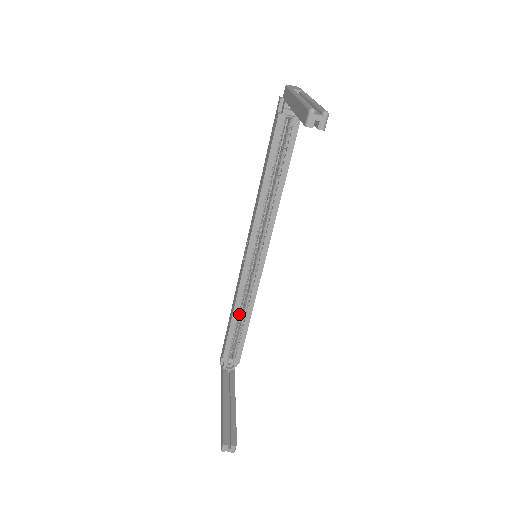
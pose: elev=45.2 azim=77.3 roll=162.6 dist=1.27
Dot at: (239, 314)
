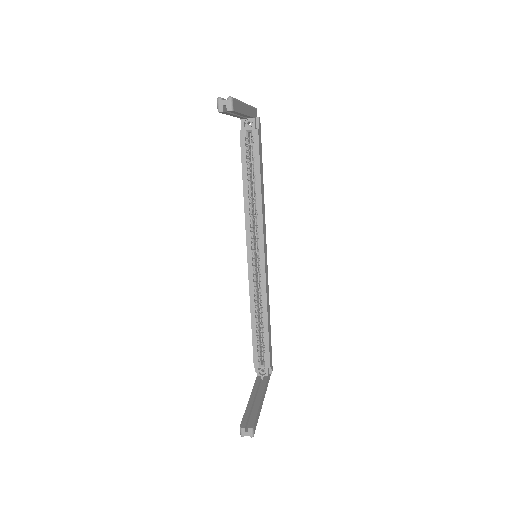
Dot at: (257, 316)
